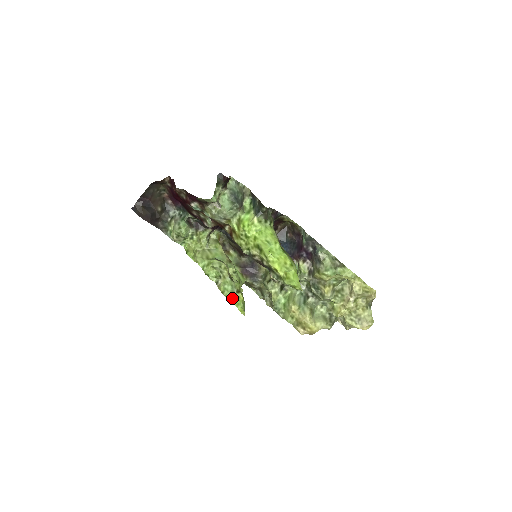
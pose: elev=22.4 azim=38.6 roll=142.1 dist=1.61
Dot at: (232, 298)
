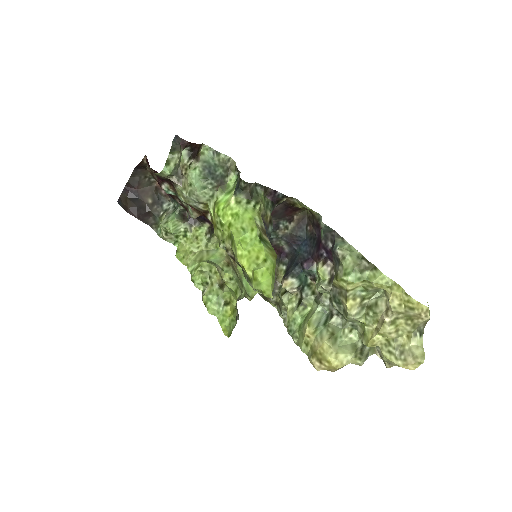
Dot at: (217, 312)
